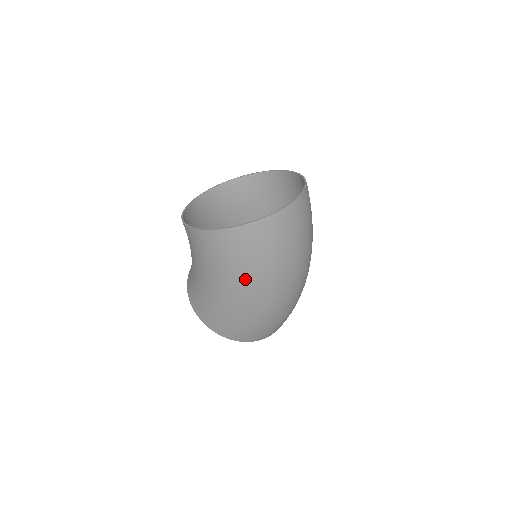
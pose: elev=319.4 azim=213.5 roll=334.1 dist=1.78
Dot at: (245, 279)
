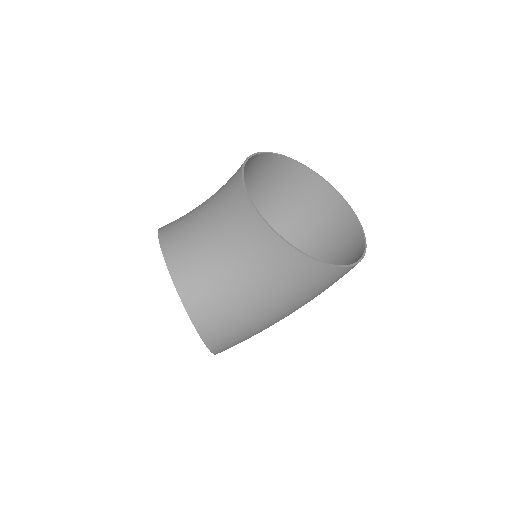
Dot at: occluded
